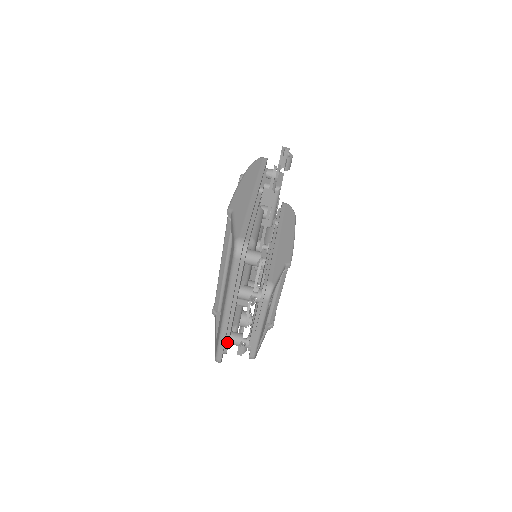
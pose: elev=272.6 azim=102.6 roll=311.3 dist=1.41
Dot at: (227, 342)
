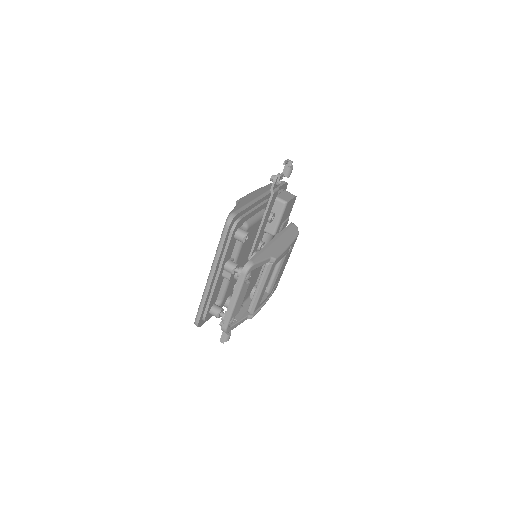
Dot at: (207, 308)
